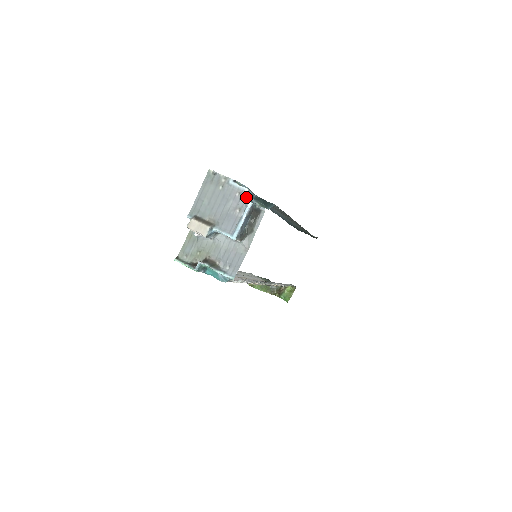
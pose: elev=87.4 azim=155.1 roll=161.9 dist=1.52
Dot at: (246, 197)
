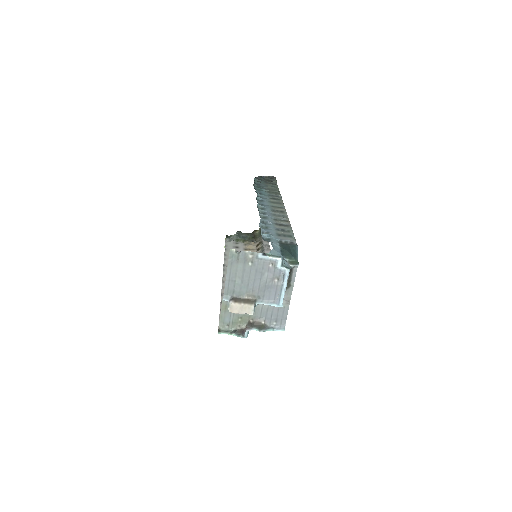
Dot at: (281, 266)
